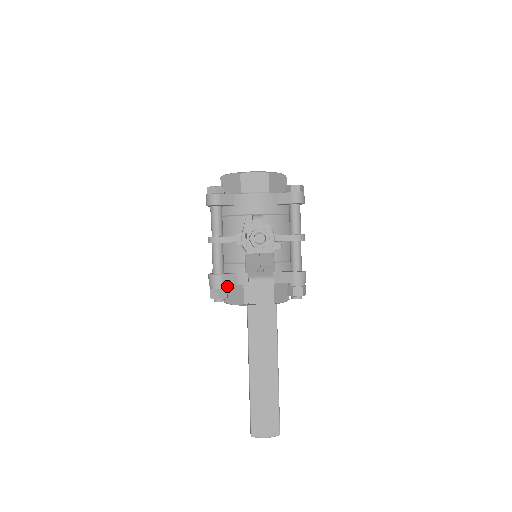
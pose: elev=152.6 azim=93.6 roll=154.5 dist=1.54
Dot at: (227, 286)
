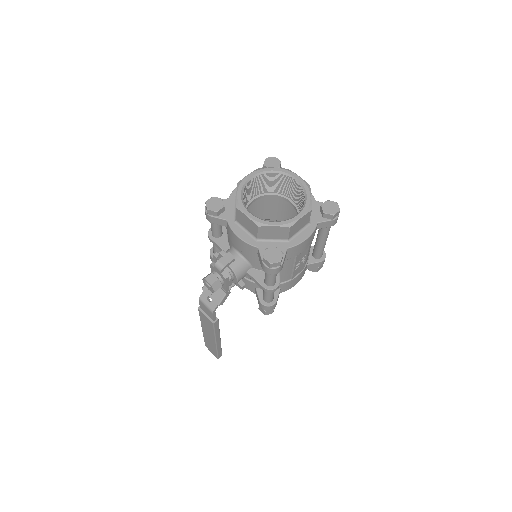
Dot at: occluded
